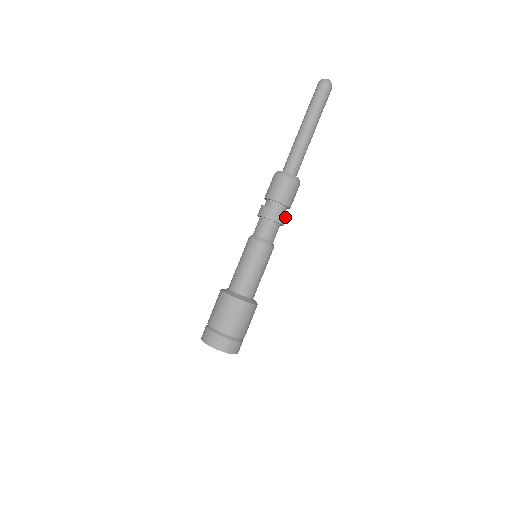
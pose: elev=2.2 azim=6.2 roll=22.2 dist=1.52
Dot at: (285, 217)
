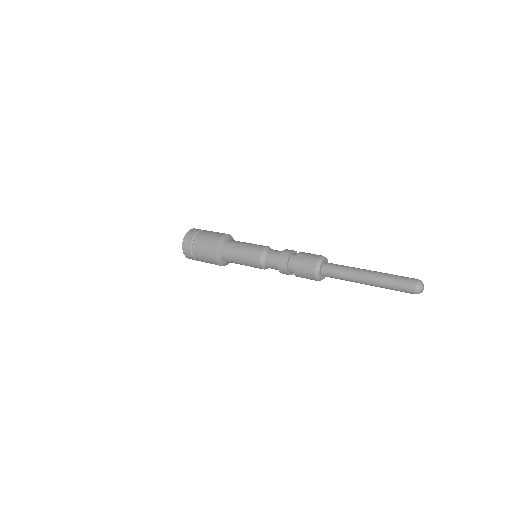
Dot at: (292, 273)
